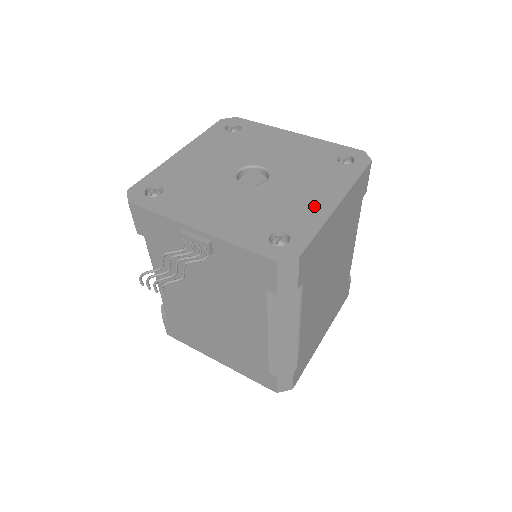
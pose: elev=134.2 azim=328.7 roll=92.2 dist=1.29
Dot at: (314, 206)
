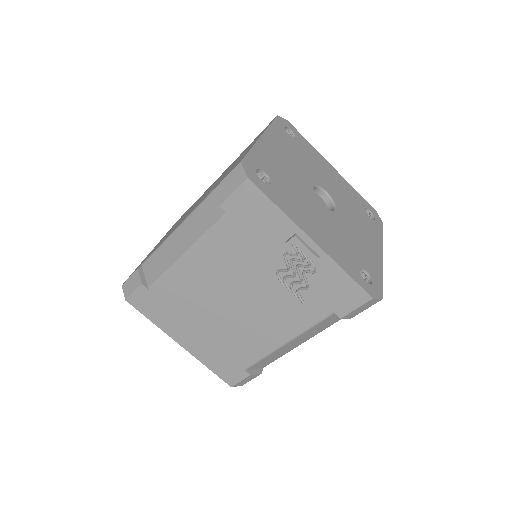
Dot at: (372, 252)
